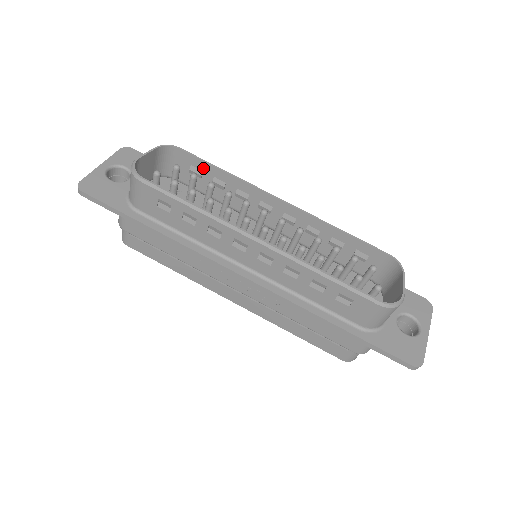
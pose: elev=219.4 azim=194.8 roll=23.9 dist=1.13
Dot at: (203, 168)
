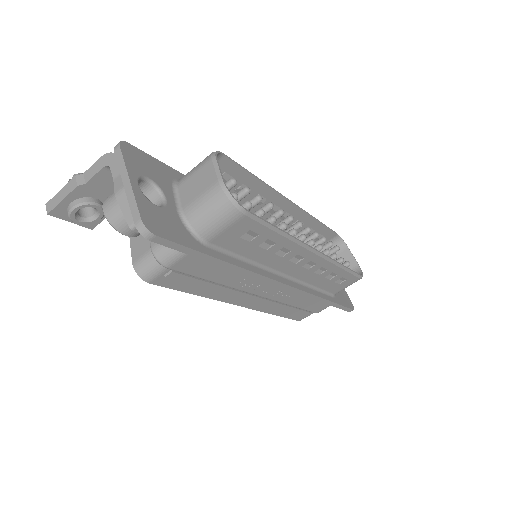
Dot at: (237, 175)
